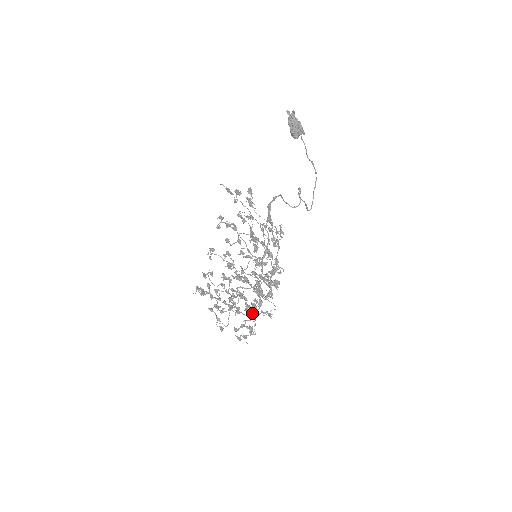
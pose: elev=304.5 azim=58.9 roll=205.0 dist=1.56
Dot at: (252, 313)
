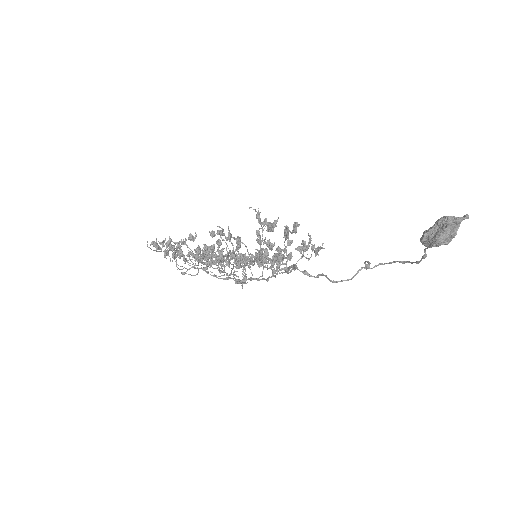
Dot at: (219, 270)
